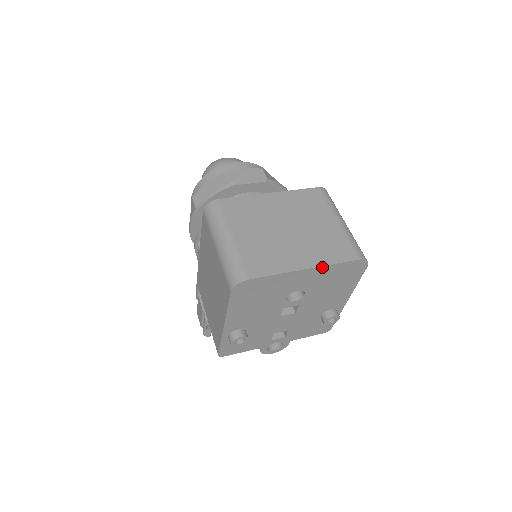
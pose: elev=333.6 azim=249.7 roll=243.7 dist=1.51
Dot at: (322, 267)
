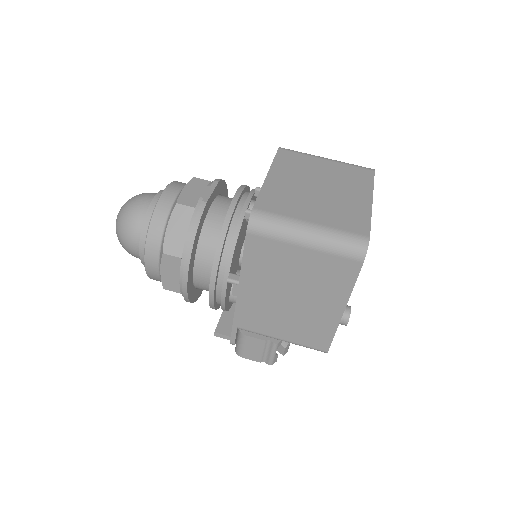
Dot at: (372, 193)
